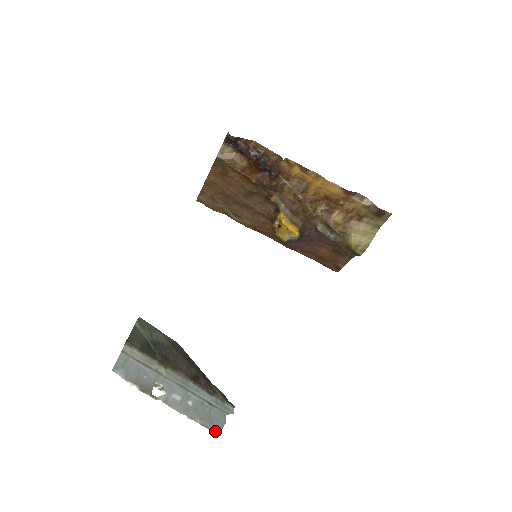
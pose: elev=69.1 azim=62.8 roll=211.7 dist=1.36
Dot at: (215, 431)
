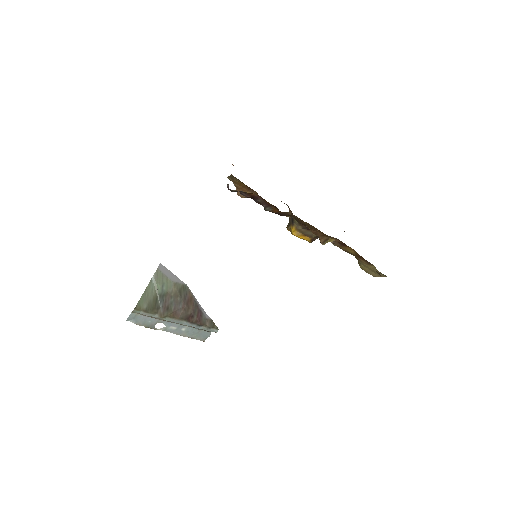
Dot at: (201, 340)
